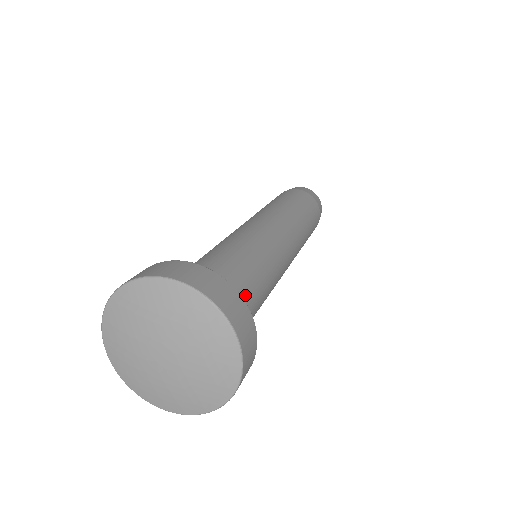
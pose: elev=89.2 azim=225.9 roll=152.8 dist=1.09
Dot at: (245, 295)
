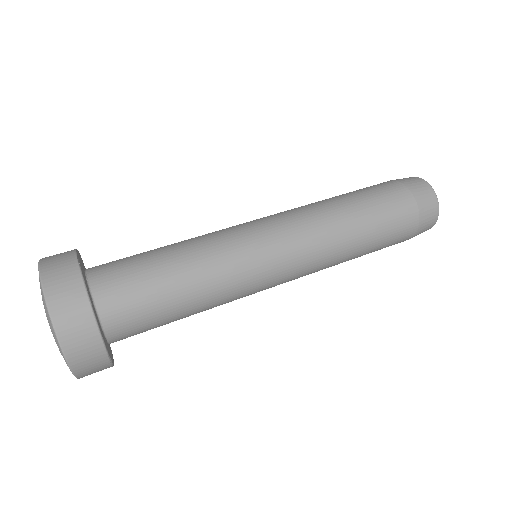
Dot at: (144, 310)
